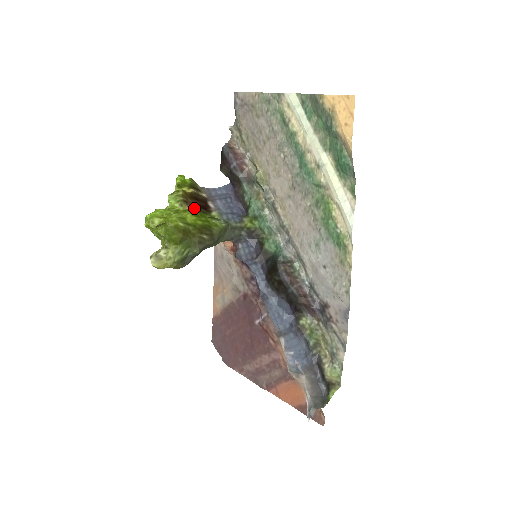
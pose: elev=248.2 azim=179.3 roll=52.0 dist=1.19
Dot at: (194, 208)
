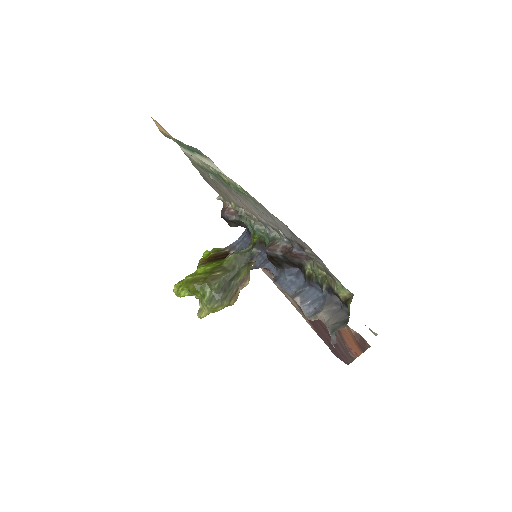
Dot at: (208, 263)
